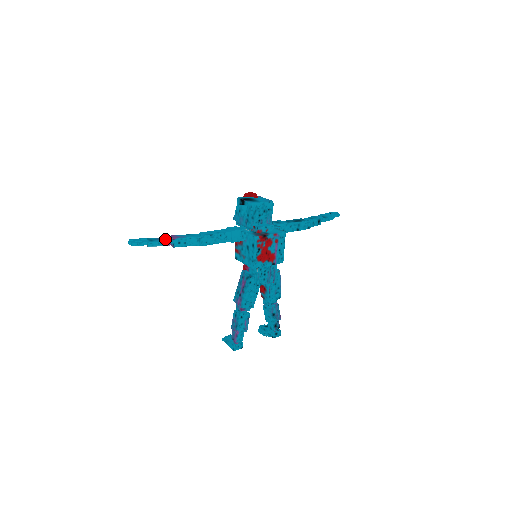
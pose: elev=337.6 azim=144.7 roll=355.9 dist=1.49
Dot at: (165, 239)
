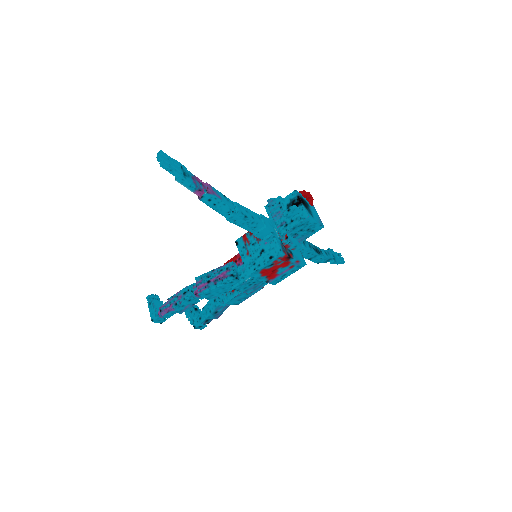
Dot at: (199, 184)
